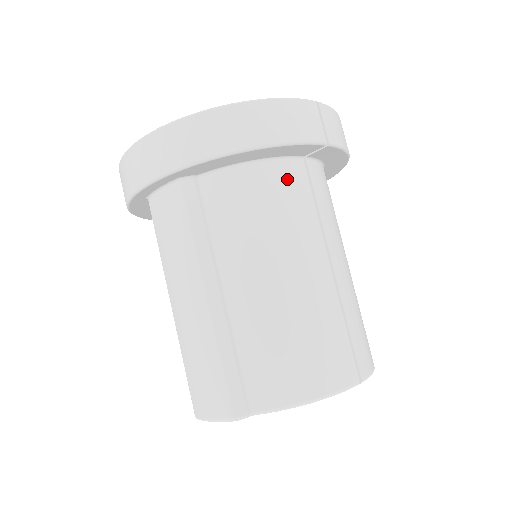
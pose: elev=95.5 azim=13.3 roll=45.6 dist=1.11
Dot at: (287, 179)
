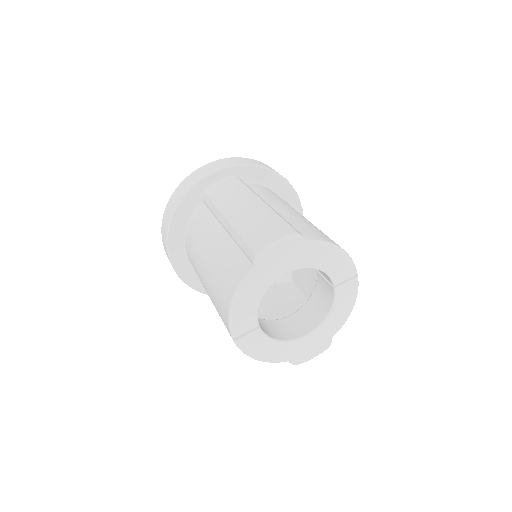
Dot at: occluded
